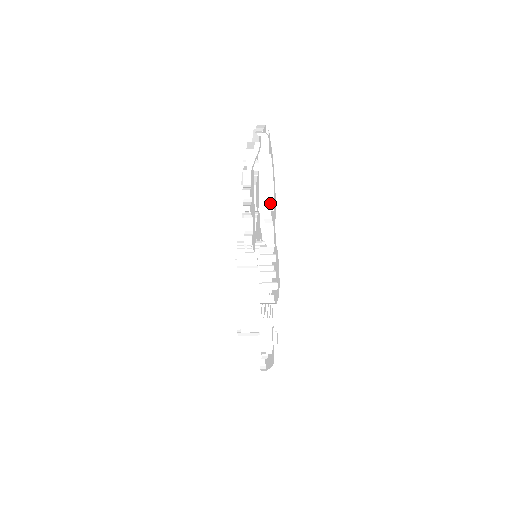
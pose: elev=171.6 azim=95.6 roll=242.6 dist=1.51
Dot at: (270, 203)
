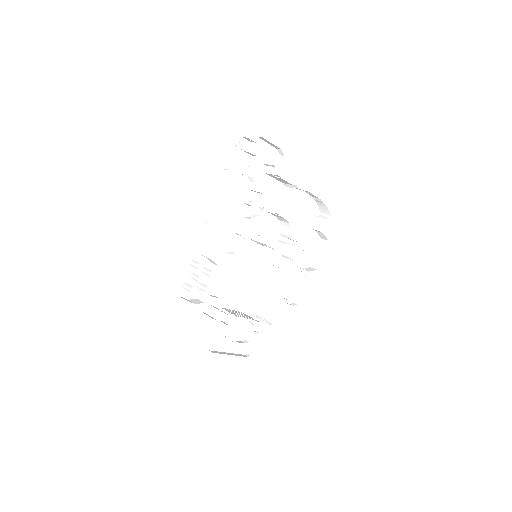
Dot at: (204, 218)
